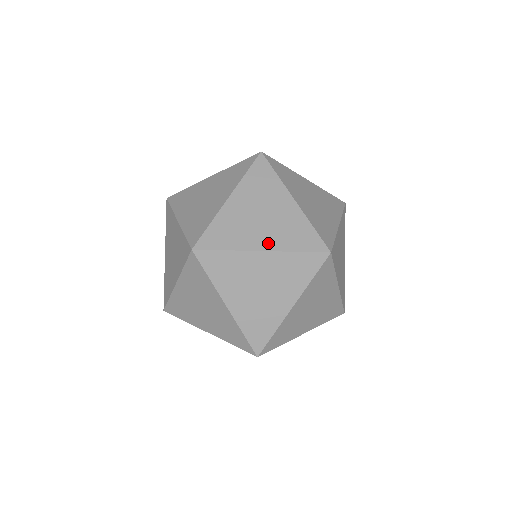
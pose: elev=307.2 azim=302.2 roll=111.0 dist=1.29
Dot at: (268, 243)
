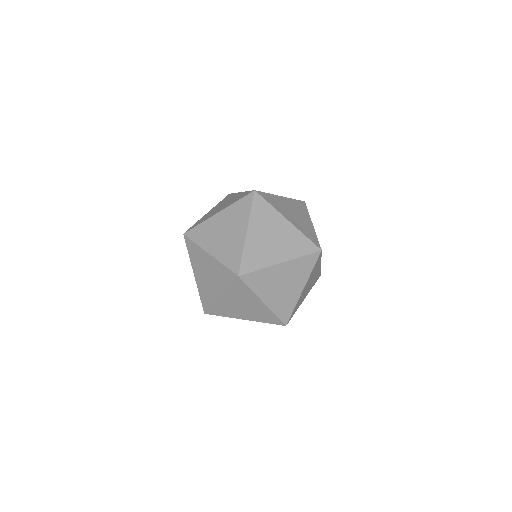
Dot at: (283, 256)
